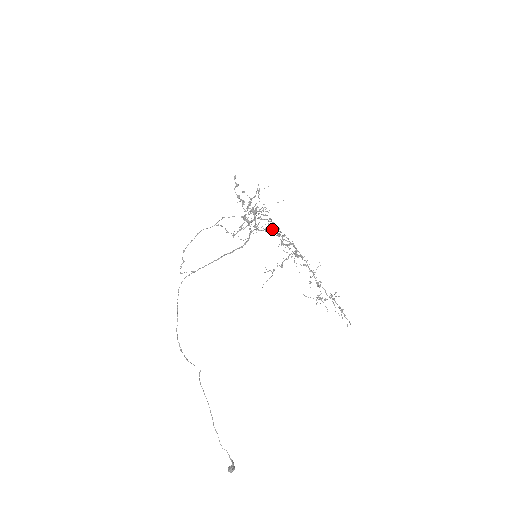
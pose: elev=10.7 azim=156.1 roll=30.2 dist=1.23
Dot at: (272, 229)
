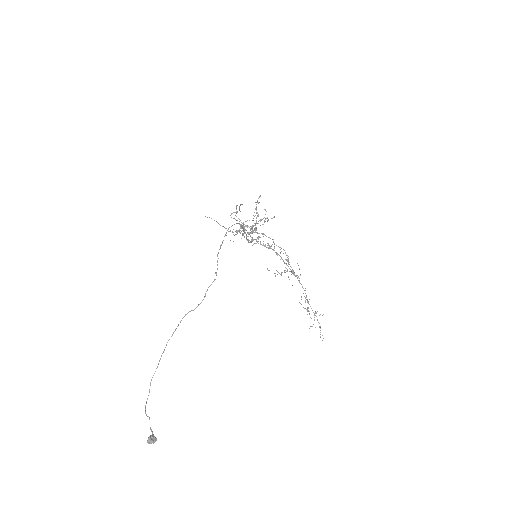
Dot at: occluded
